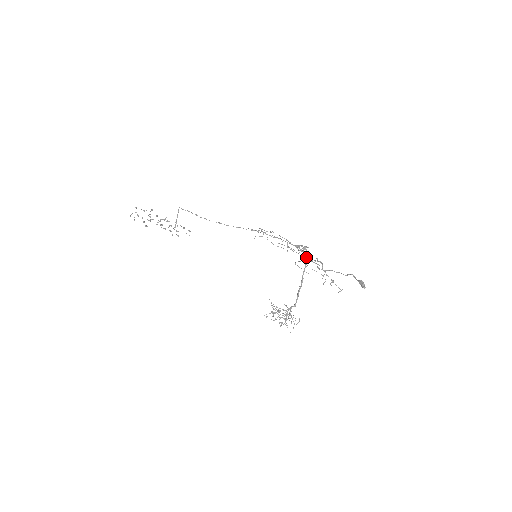
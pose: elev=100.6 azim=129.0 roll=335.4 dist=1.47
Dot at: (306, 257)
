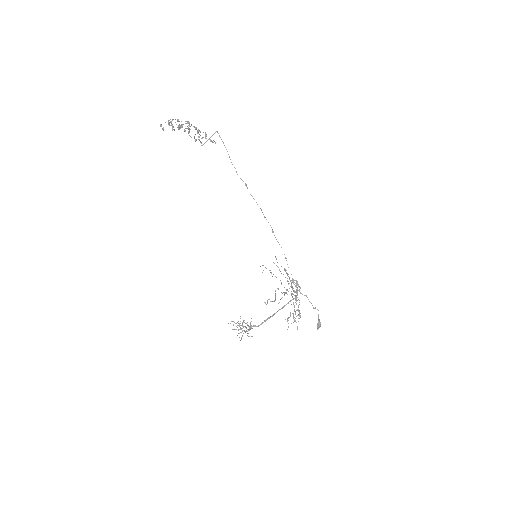
Dot at: (293, 291)
